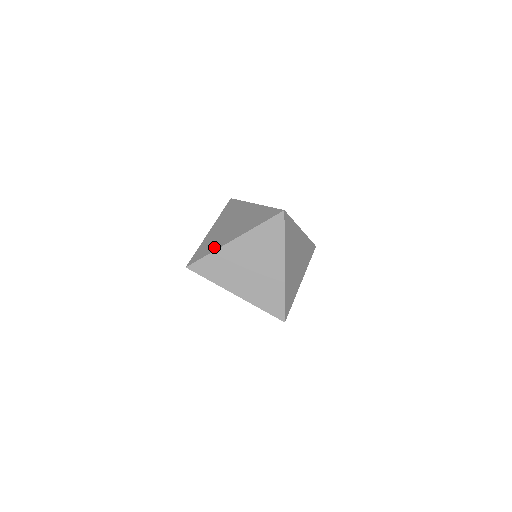
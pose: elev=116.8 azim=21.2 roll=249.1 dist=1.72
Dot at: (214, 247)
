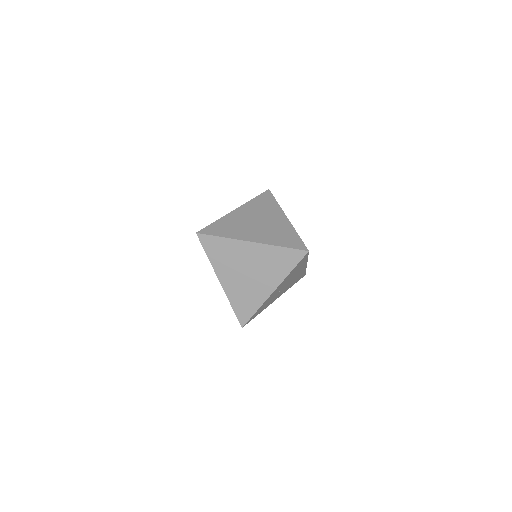
Dot at: (231, 234)
